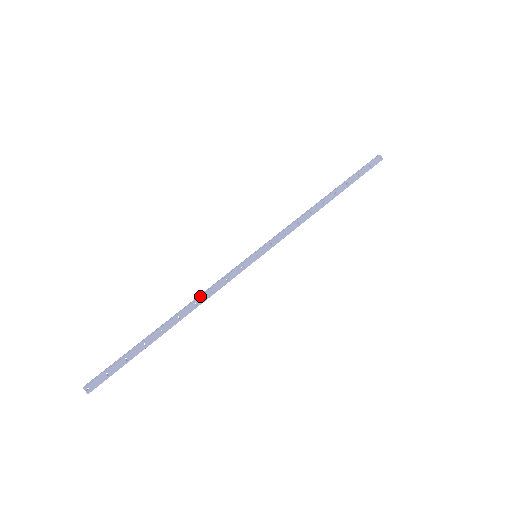
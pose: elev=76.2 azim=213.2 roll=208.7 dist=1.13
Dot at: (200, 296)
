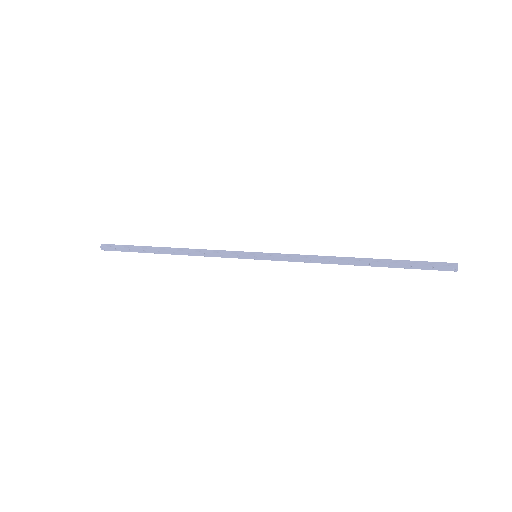
Dot at: (195, 251)
